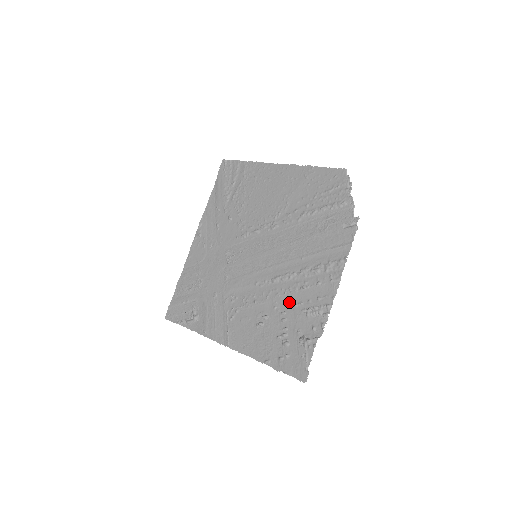
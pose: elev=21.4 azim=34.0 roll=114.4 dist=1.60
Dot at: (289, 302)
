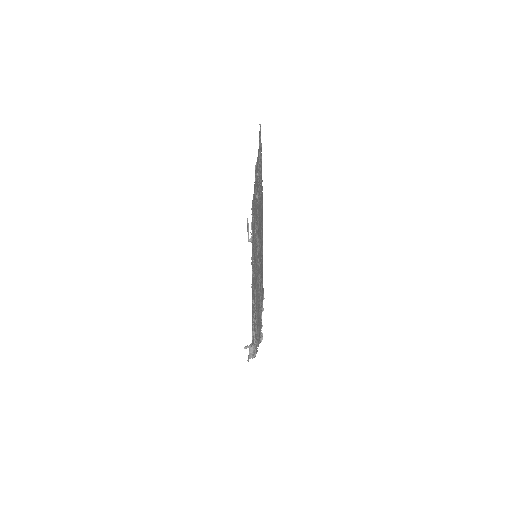
Dot at: occluded
